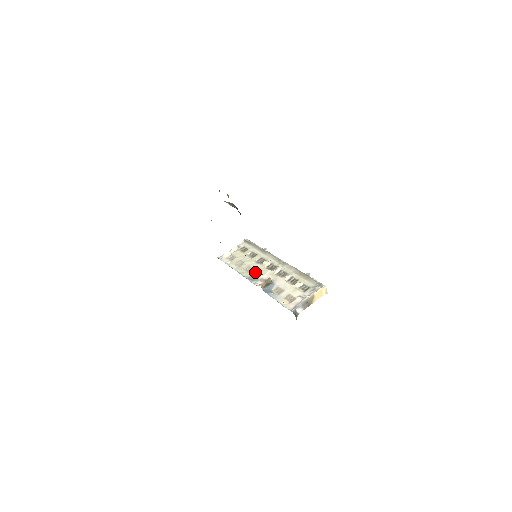
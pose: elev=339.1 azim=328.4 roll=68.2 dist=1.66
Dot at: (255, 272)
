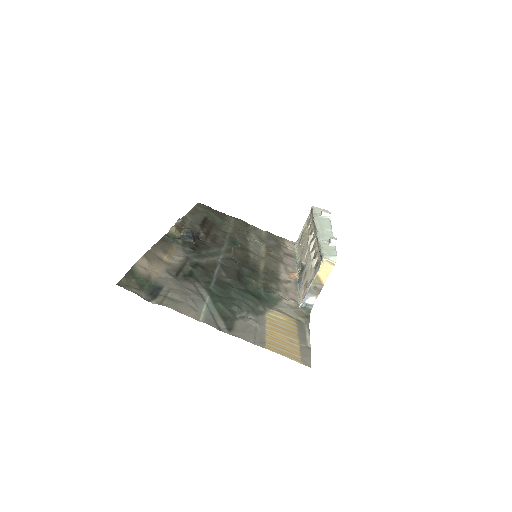
Dot at: (302, 254)
